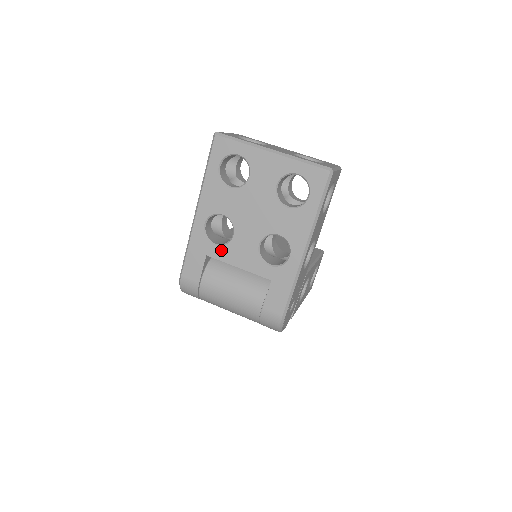
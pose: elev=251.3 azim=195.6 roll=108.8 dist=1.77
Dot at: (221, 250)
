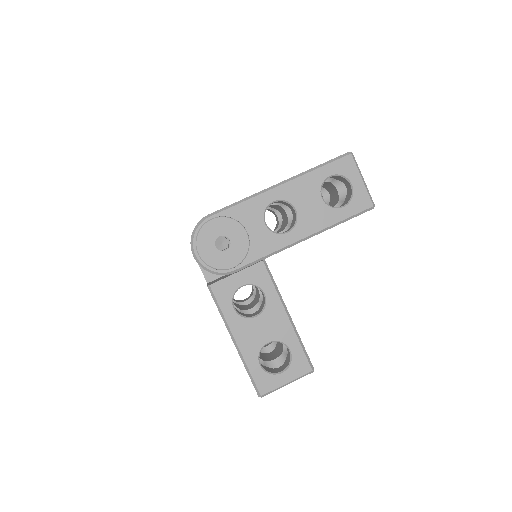
Dot at: occluded
